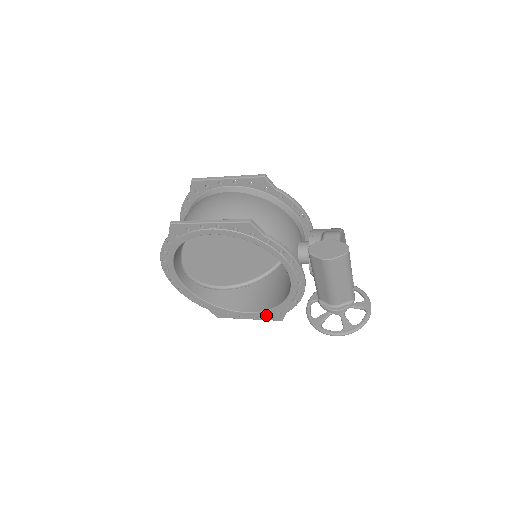
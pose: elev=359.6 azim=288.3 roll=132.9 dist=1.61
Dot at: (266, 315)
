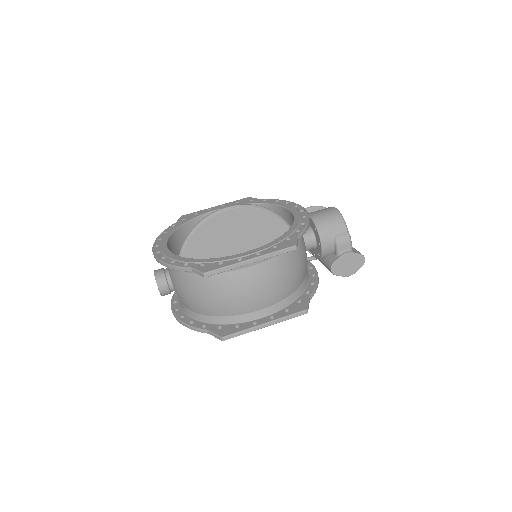
Dot at: occluded
